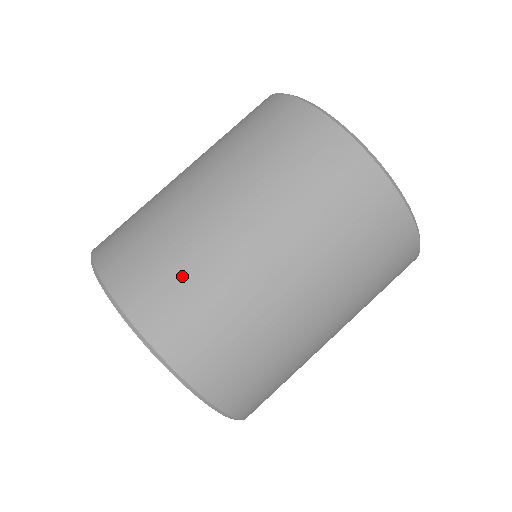
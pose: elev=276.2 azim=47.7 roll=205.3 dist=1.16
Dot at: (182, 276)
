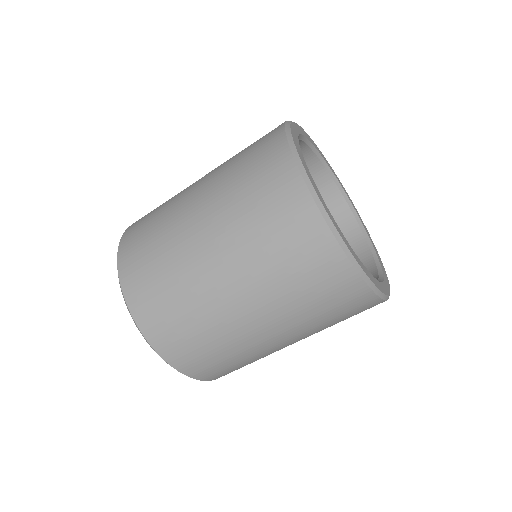
Dot at: (161, 278)
